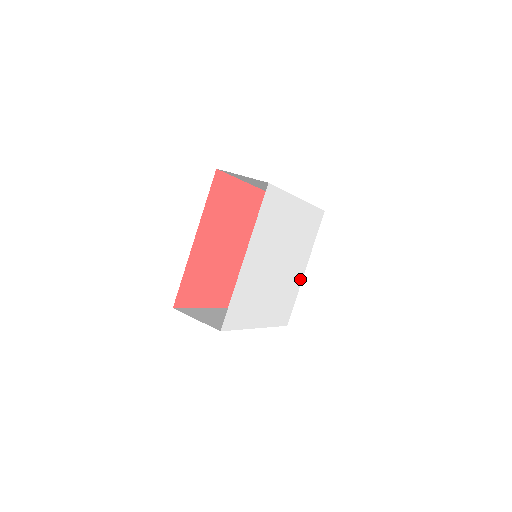
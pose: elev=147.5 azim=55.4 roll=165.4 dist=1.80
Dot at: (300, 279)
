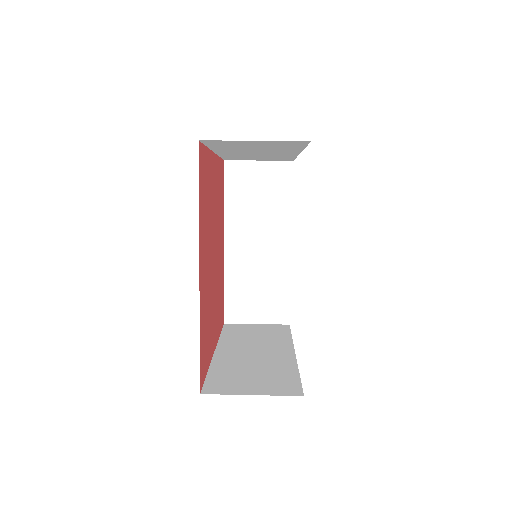
Dot at: occluded
